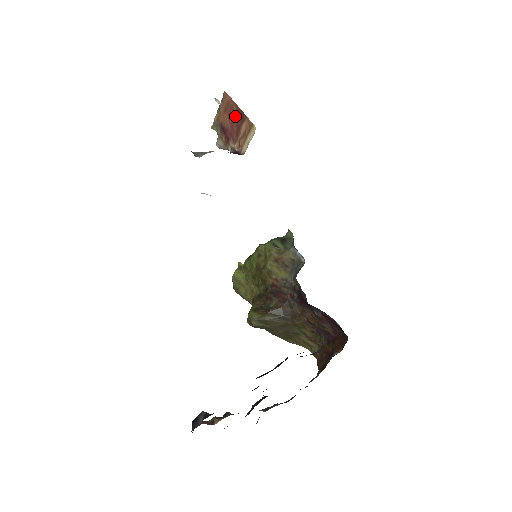
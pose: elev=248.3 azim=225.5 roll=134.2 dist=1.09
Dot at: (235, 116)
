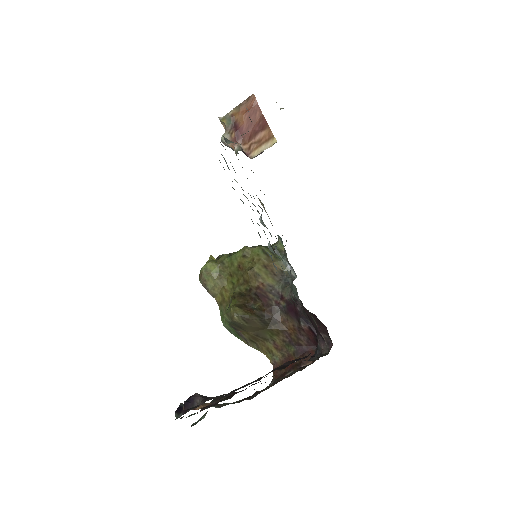
Dot at: (255, 121)
